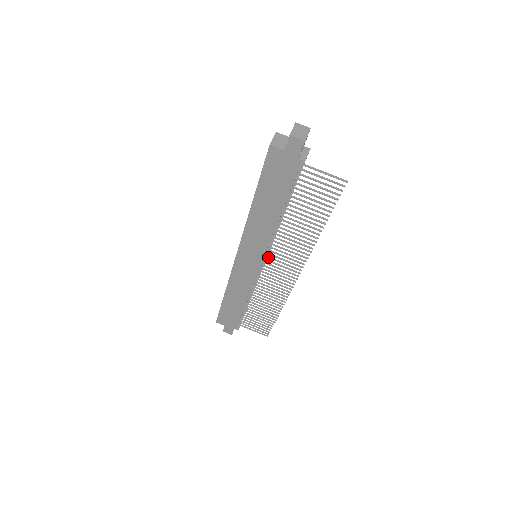
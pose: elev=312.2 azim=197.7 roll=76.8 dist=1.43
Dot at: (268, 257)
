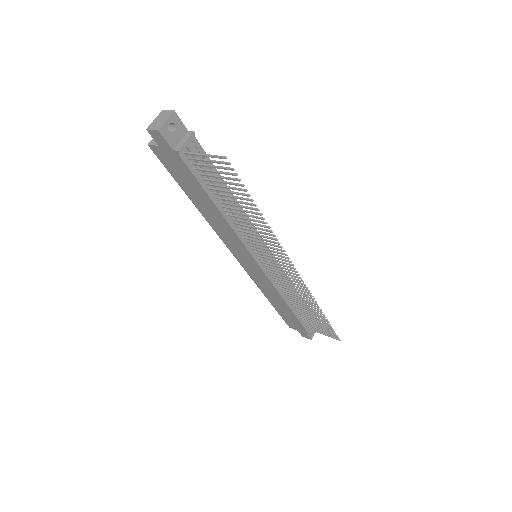
Dot at: (259, 256)
